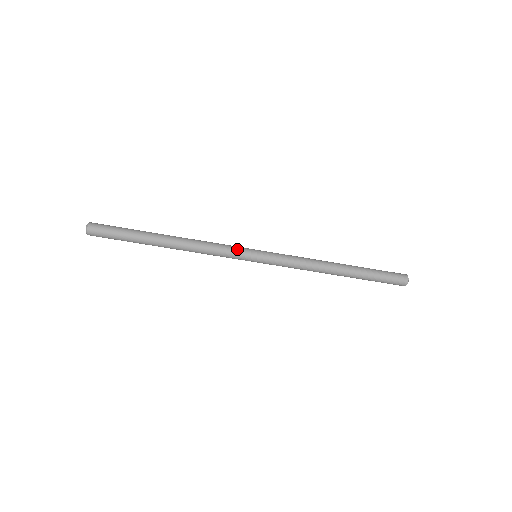
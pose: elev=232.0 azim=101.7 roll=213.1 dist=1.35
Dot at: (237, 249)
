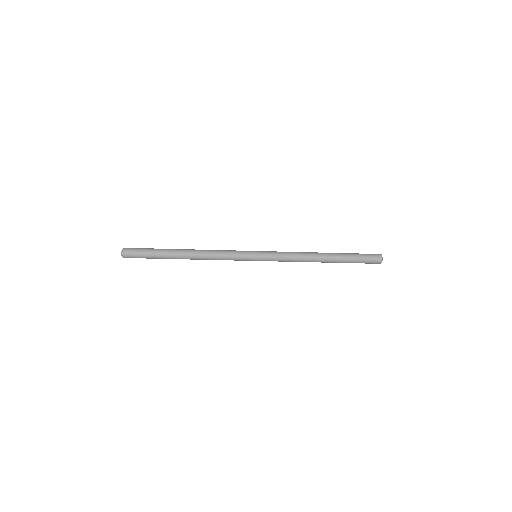
Dot at: (240, 255)
